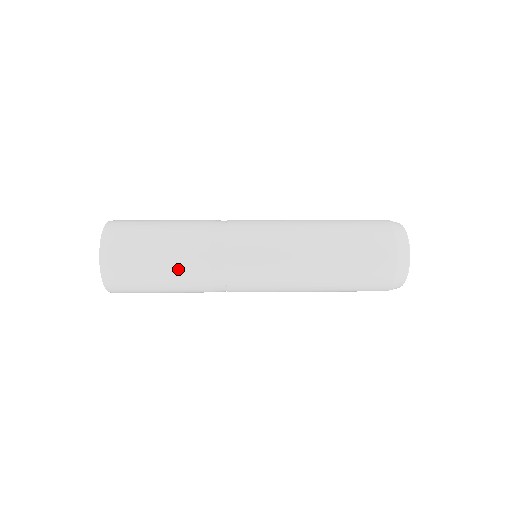
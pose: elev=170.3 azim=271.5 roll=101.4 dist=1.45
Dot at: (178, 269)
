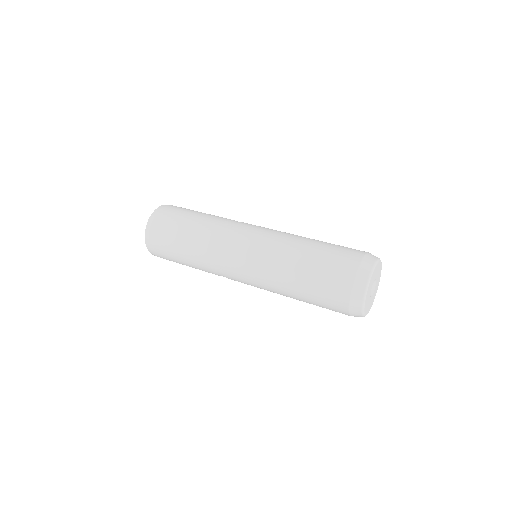
Dot at: (190, 258)
